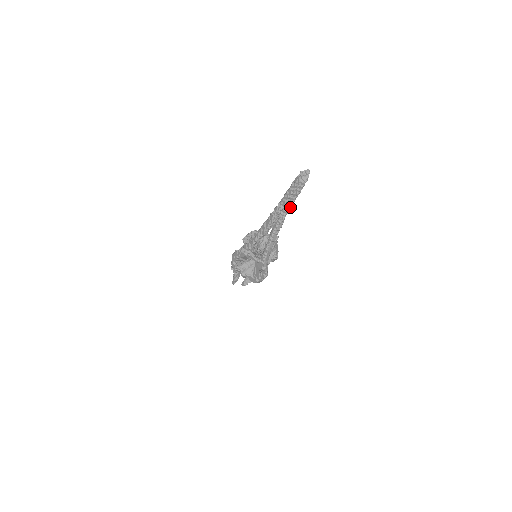
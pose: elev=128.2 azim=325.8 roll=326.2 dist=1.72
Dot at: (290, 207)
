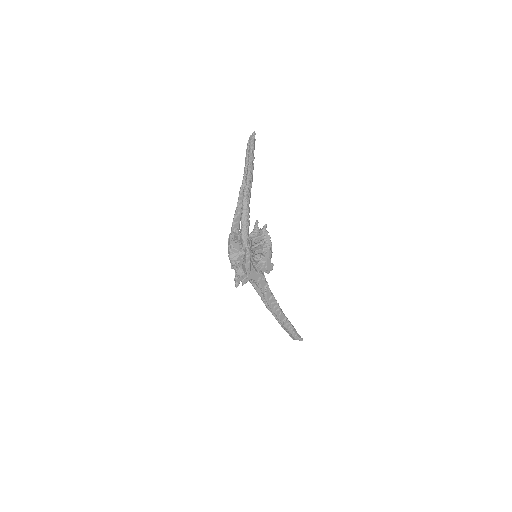
Dot at: (248, 169)
